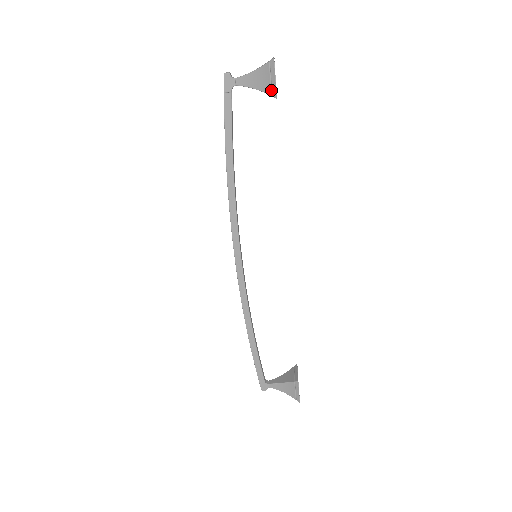
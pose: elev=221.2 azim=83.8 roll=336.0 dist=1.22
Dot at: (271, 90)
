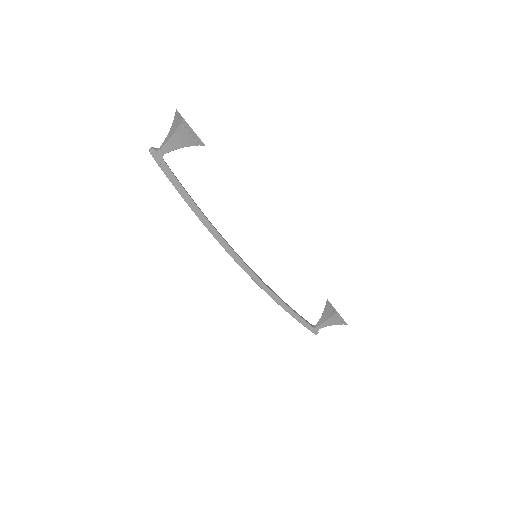
Dot at: (196, 142)
